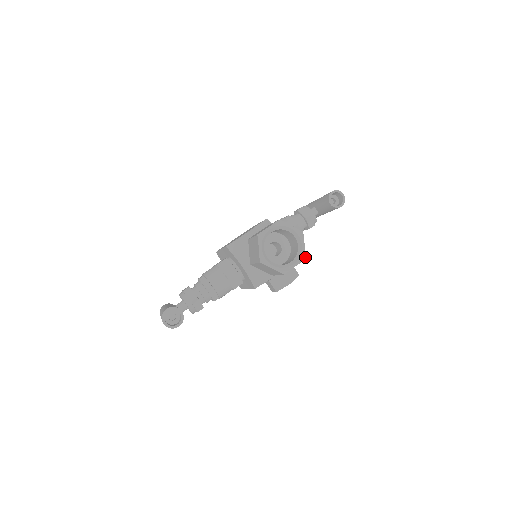
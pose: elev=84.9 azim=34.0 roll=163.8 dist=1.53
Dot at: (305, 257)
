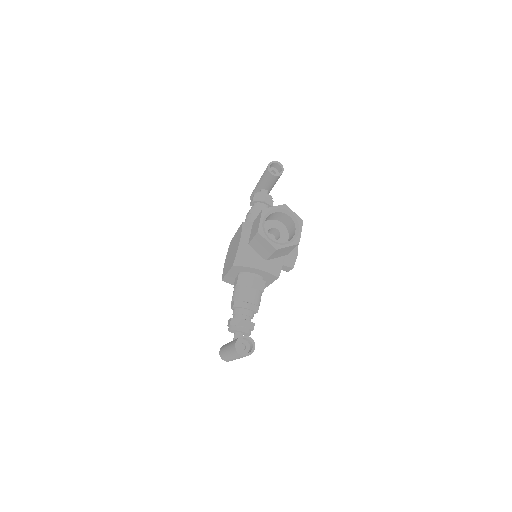
Dot at: (302, 220)
